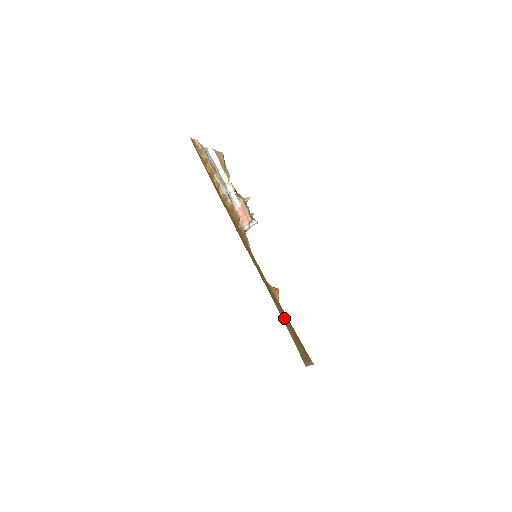
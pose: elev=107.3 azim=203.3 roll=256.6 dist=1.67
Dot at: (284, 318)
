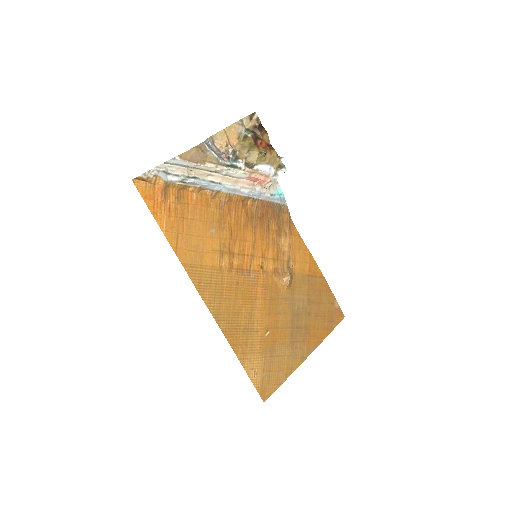
Dot at: (260, 348)
